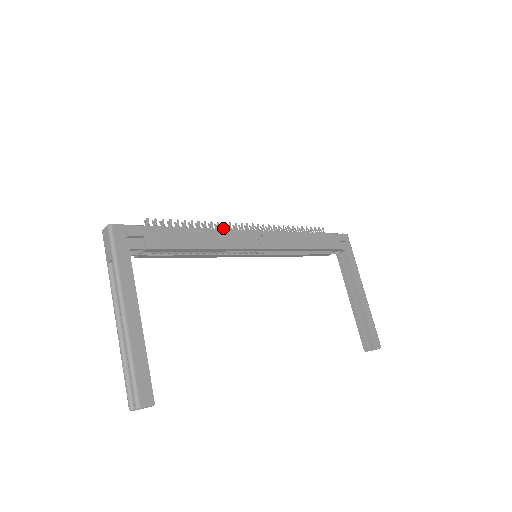
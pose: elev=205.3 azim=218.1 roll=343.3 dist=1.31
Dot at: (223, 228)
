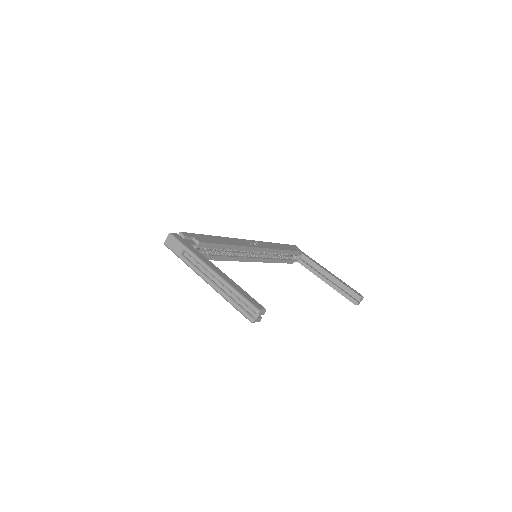
Dot at: occluded
